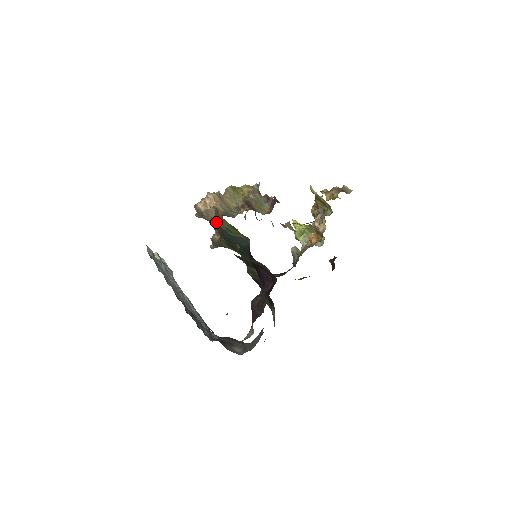
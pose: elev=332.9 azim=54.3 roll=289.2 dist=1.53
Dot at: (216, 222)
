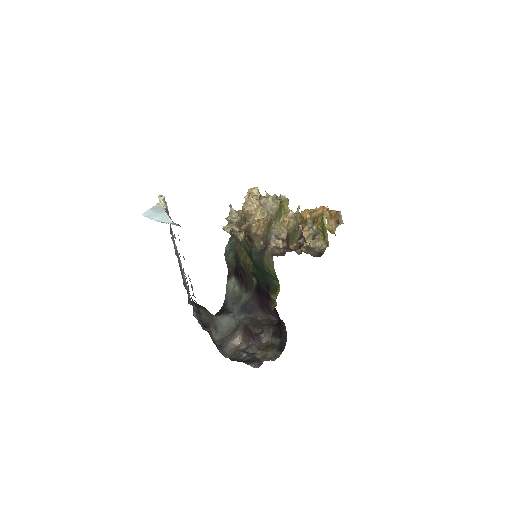
Dot at: (256, 243)
